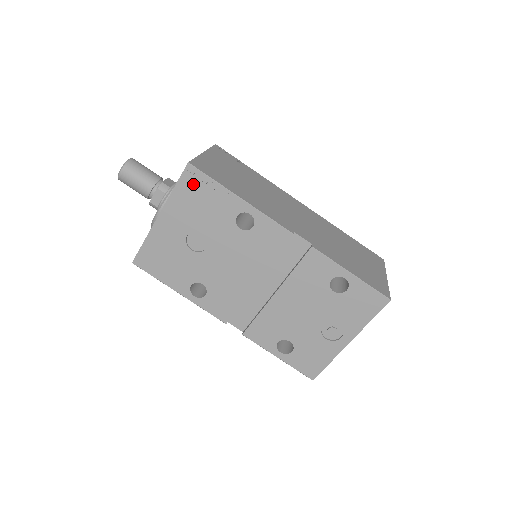
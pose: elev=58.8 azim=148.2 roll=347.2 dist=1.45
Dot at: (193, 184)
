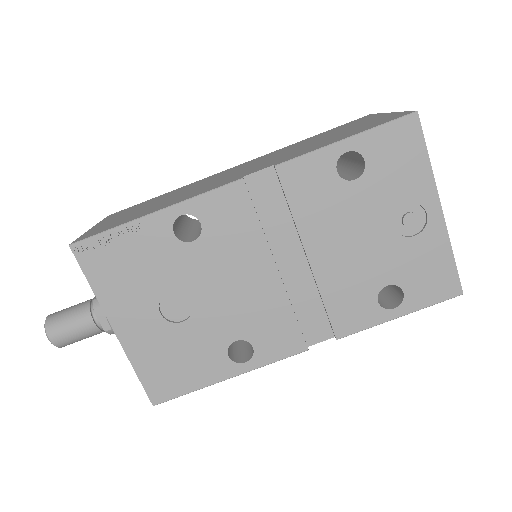
Dot at: (99, 259)
